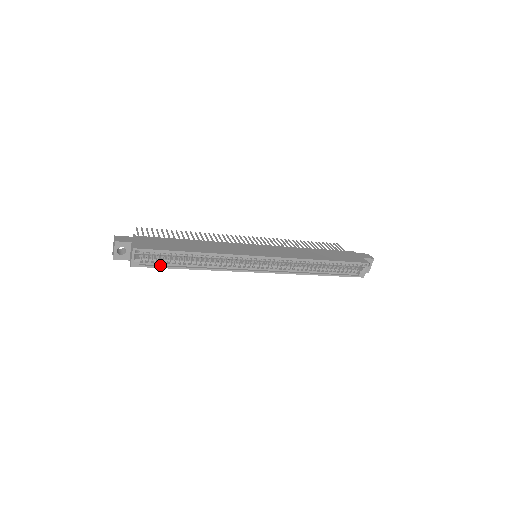
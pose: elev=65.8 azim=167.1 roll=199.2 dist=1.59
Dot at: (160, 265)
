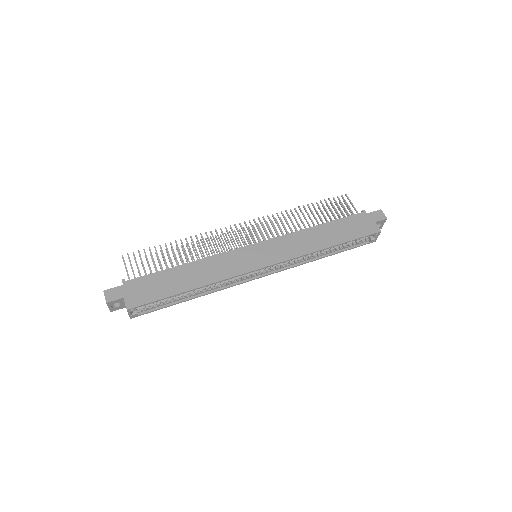
Dot at: (159, 307)
